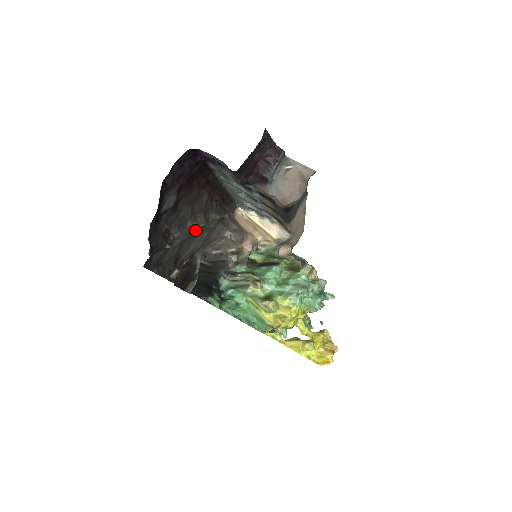
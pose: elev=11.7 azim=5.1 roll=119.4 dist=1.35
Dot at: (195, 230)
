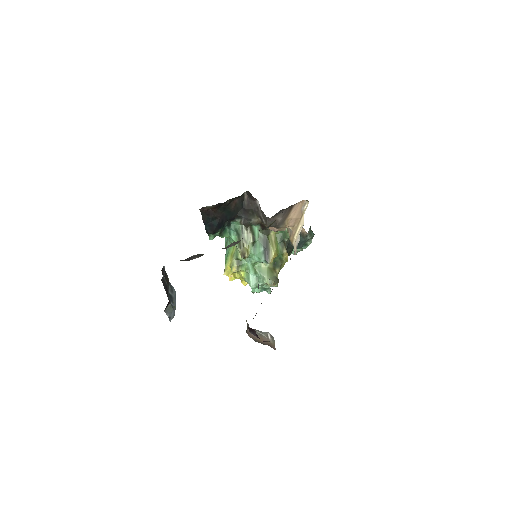
Dot at: occluded
